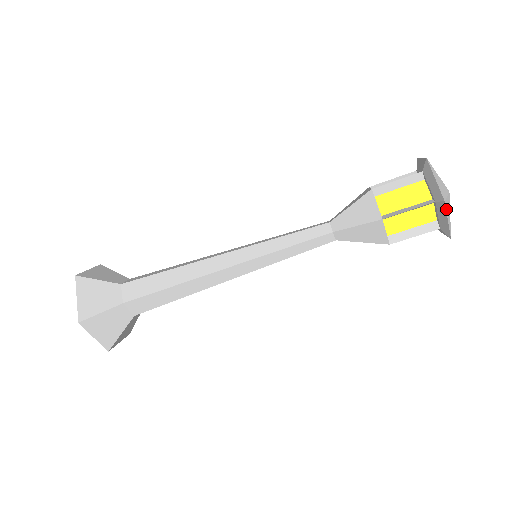
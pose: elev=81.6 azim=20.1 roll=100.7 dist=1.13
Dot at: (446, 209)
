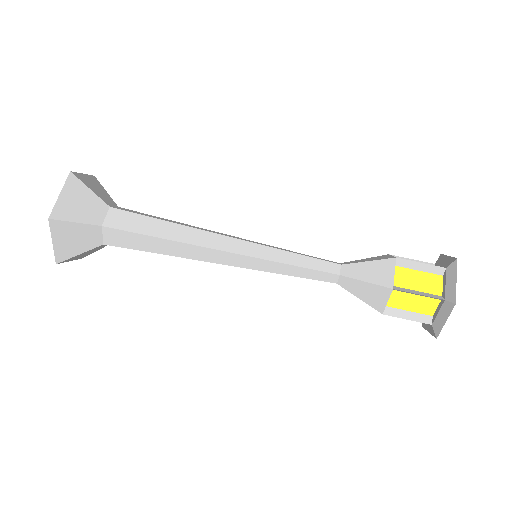
Dot at: (451, 311)
